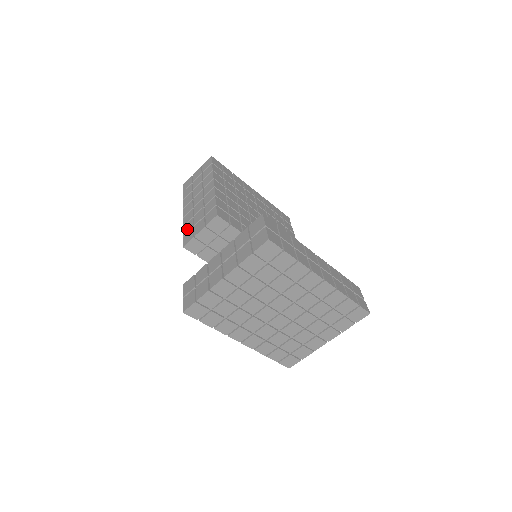
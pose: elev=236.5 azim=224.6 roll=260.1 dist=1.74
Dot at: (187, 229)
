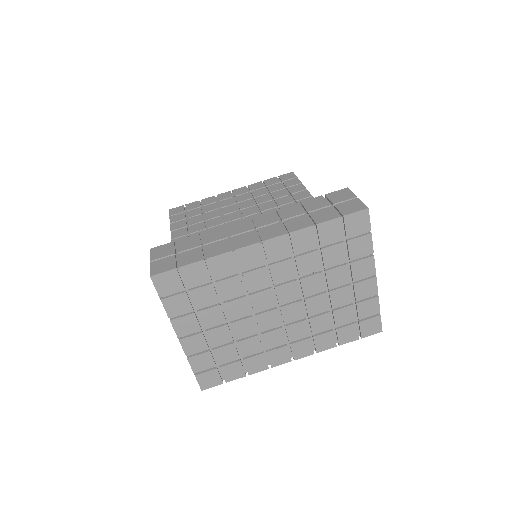
Dot at: occluded
